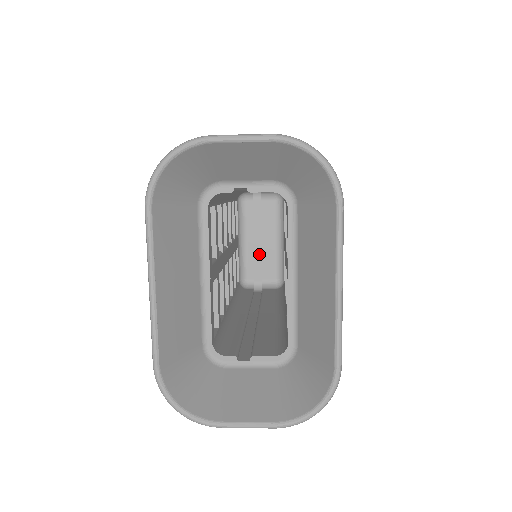
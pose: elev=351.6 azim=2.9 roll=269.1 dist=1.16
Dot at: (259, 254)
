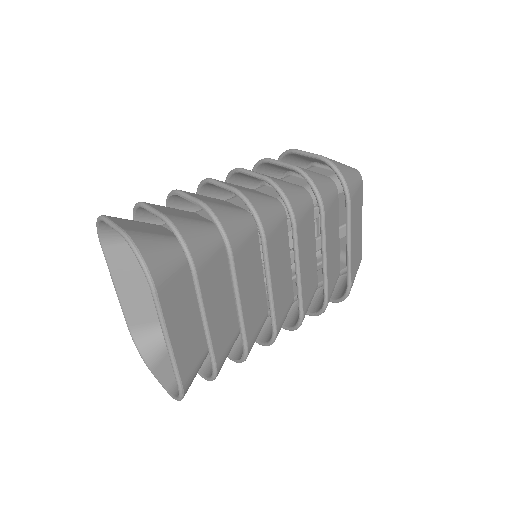
Dot at: occluded
